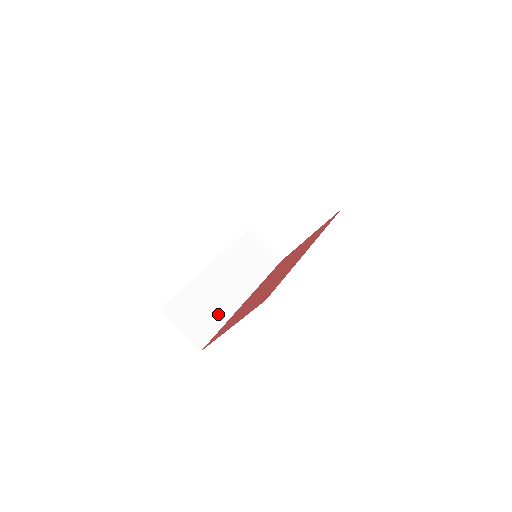
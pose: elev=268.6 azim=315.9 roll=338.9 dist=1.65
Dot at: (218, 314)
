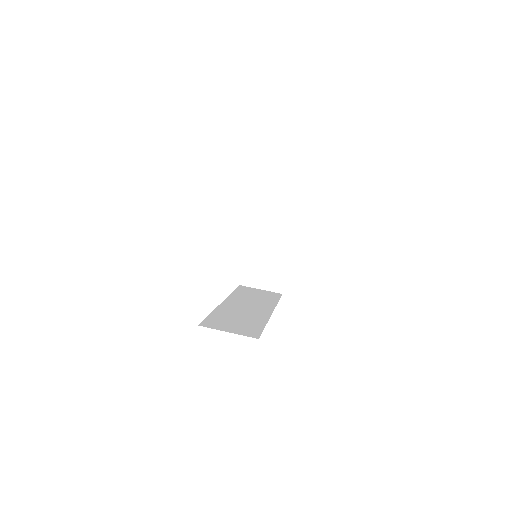
Dot at: (255, 321)
